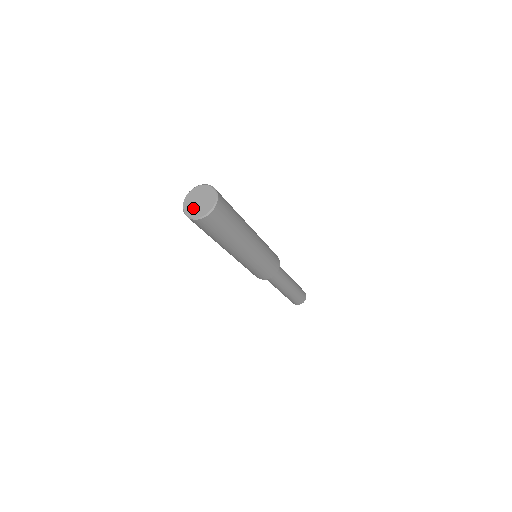
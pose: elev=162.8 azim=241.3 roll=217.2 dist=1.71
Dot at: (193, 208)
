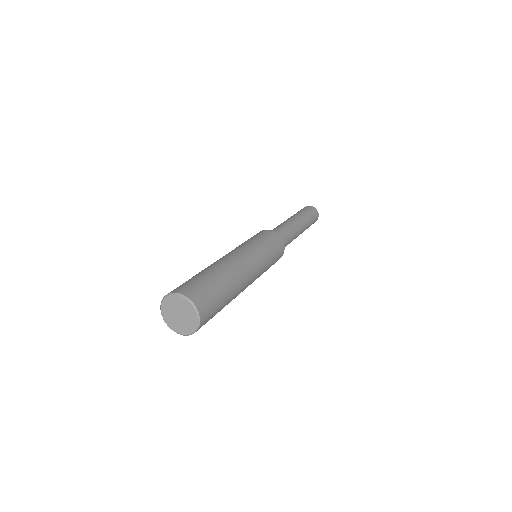
Dot at: (176, 324)
